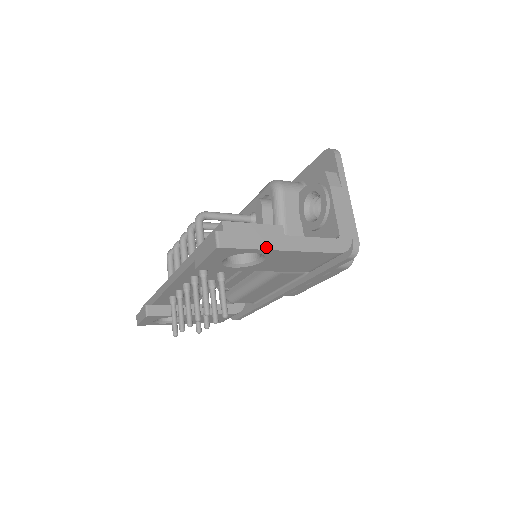
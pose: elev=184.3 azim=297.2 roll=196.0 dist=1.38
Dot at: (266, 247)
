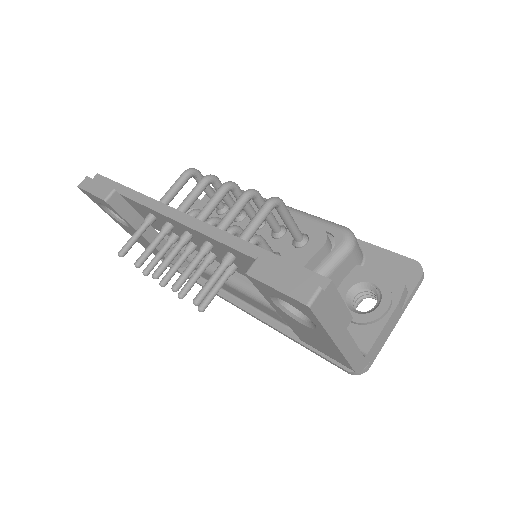
Dot at: (331, 332)
